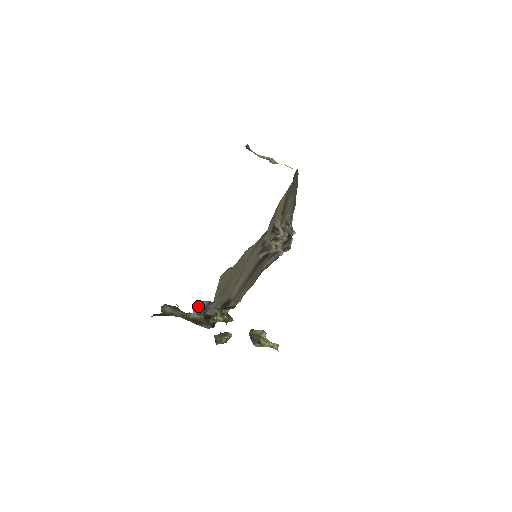
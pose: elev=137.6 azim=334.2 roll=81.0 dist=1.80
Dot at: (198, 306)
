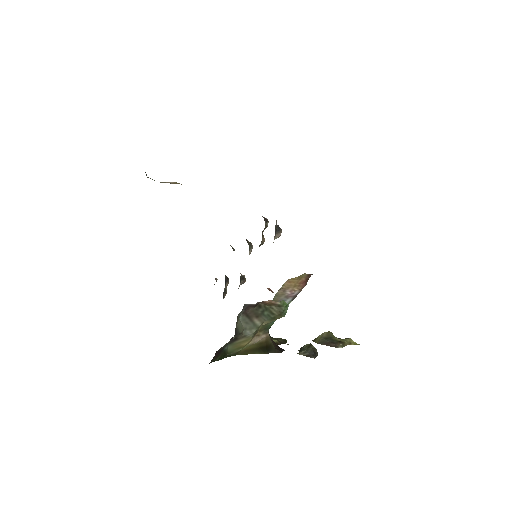
Dot at: occluded
